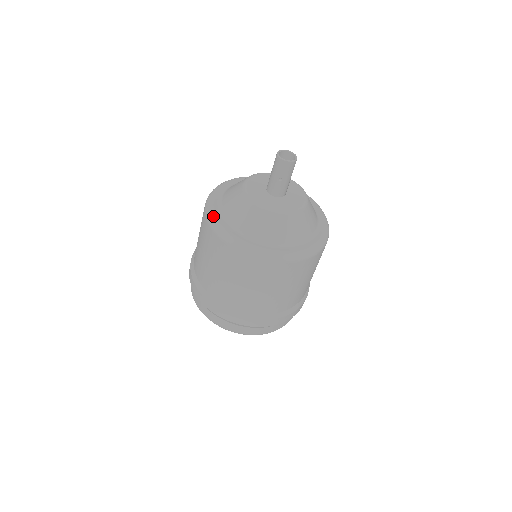
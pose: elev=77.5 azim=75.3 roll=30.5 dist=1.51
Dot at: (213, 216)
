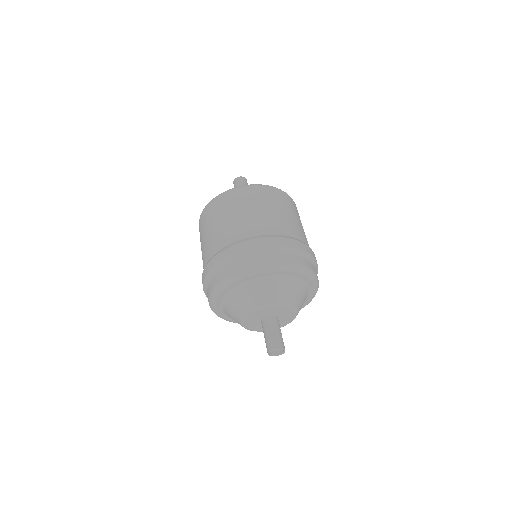
Dot at: occluded
